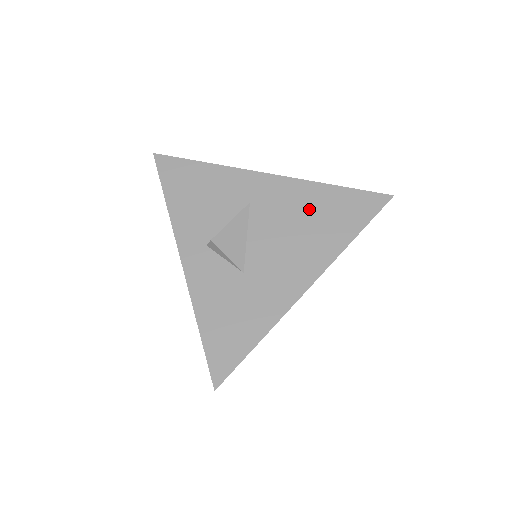
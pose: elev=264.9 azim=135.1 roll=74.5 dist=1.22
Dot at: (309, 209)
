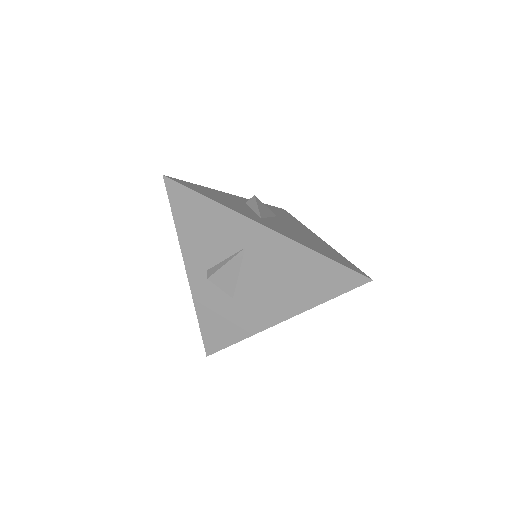
Dot at: (294, 269)
